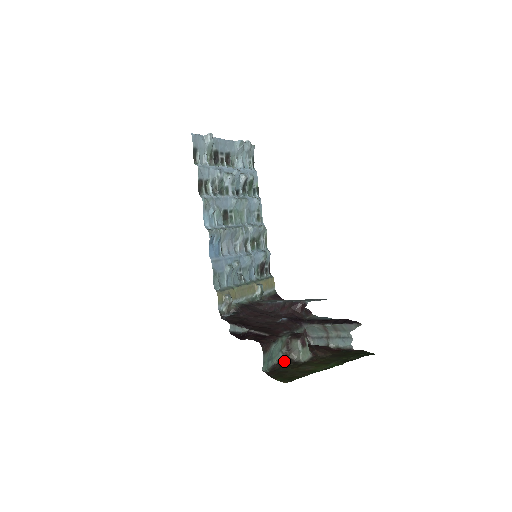
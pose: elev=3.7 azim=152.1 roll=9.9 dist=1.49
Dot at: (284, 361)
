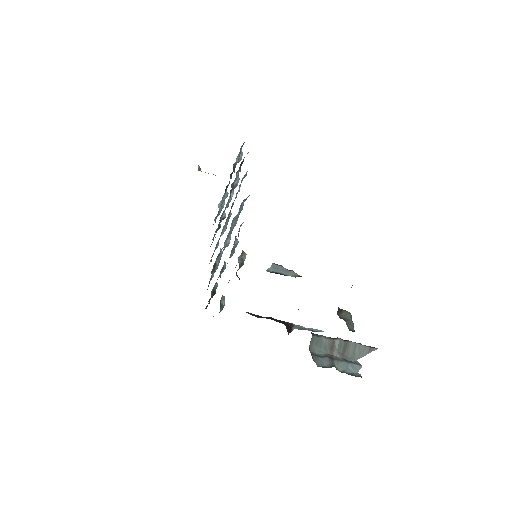
Dot at: occluded
